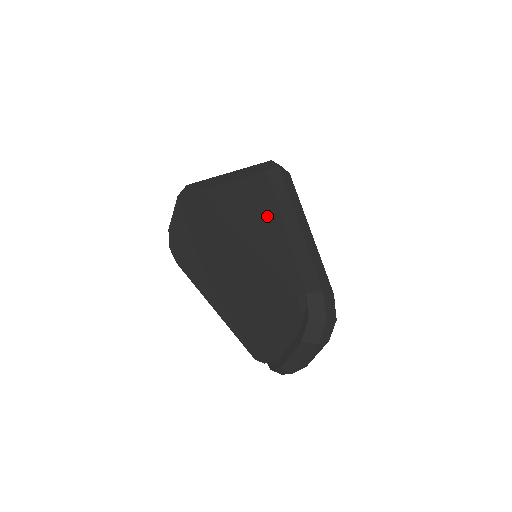
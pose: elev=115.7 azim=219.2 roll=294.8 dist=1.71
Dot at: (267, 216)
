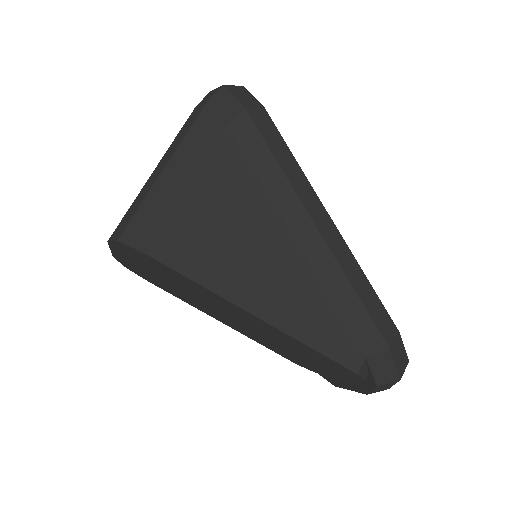
Dot at: (266, 240)
